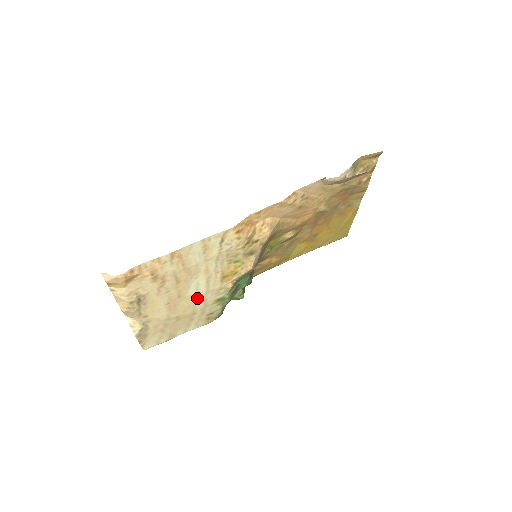
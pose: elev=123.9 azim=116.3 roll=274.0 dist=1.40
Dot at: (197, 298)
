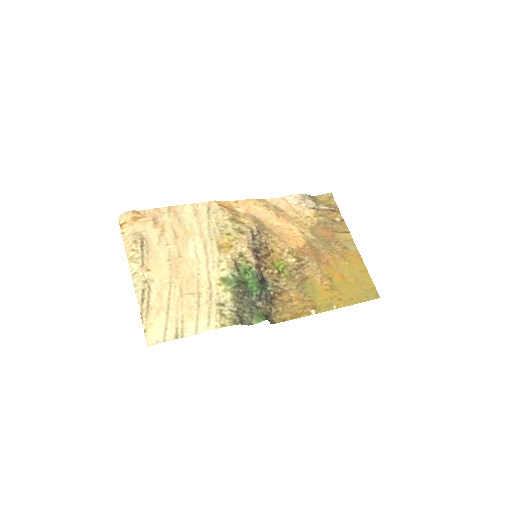
Dot at: (199, 267)
